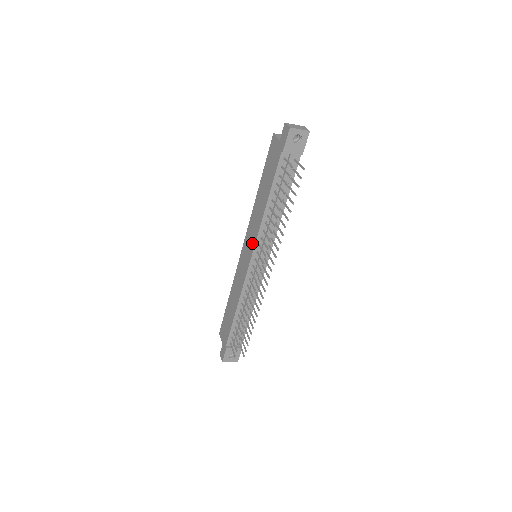
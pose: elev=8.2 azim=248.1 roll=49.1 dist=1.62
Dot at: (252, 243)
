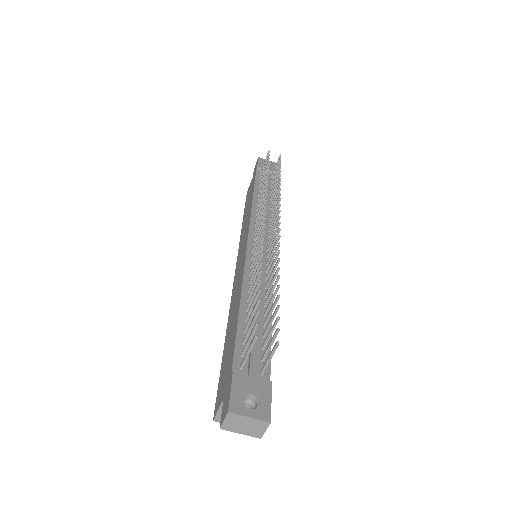
Dot at: (246, 233)
